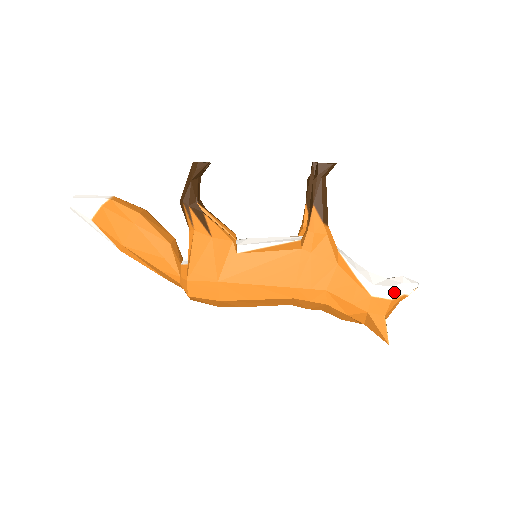
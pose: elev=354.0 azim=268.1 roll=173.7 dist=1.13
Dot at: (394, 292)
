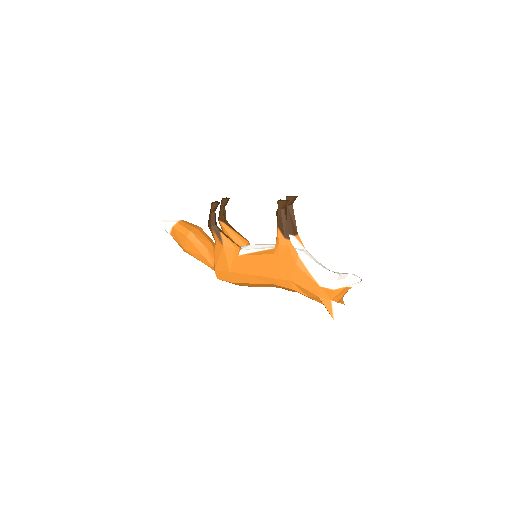
Dot at: (337, 284)
